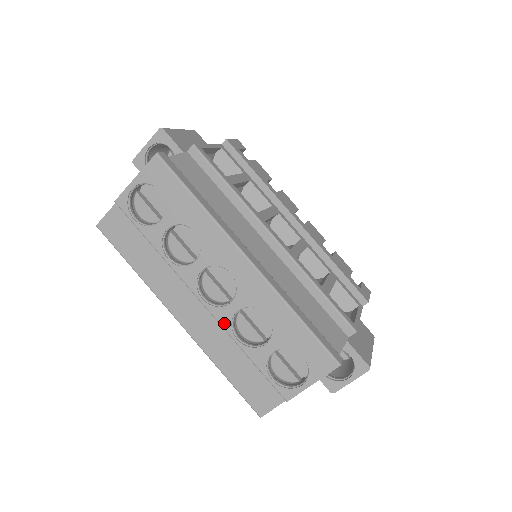
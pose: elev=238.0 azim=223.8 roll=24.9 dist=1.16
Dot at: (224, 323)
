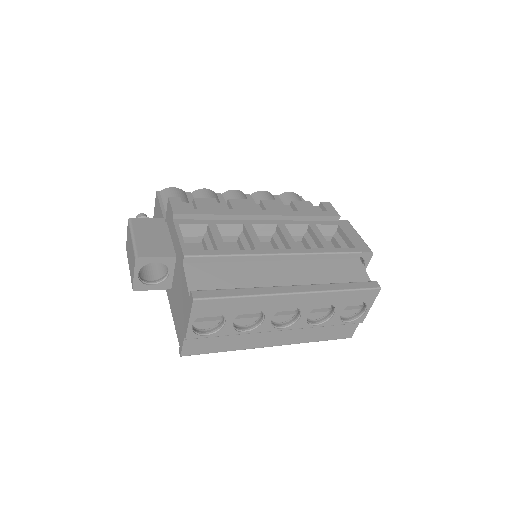
Dot at: (303, 326)
